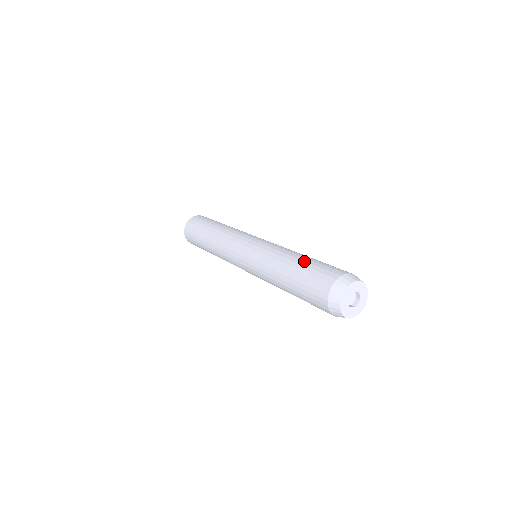
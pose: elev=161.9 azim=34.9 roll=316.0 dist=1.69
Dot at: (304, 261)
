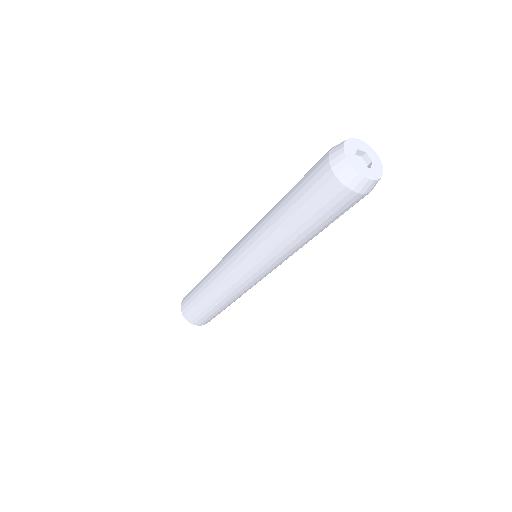
Dot at: occluded
